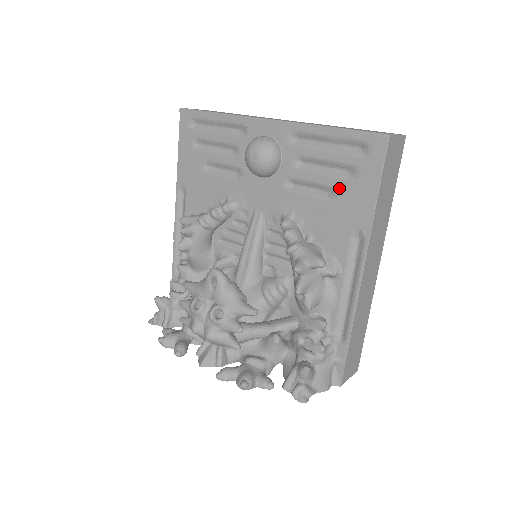
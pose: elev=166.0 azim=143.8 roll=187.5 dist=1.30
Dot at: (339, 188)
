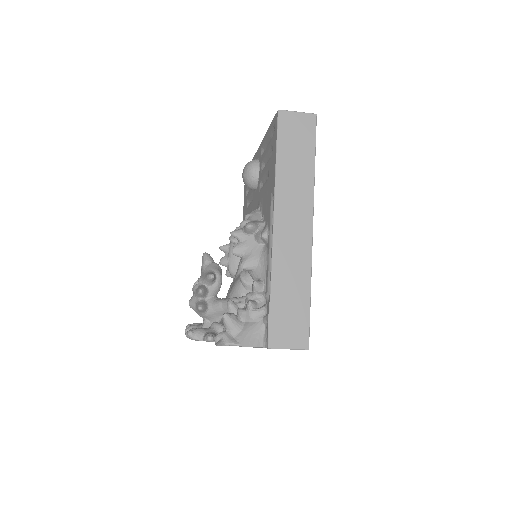
Dot at: (269, 168)
